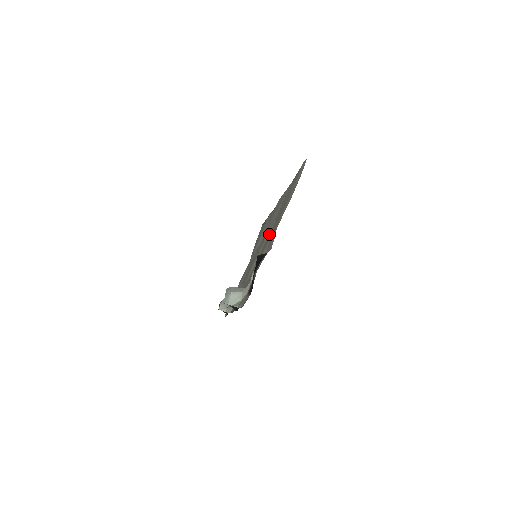
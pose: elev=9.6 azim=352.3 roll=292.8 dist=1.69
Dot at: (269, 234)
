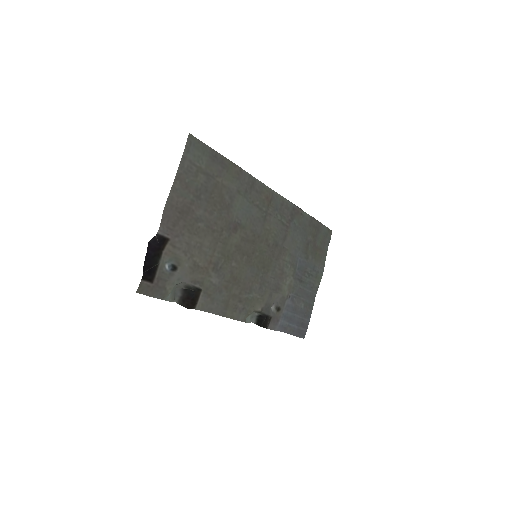
Dot at: (228, 225)
